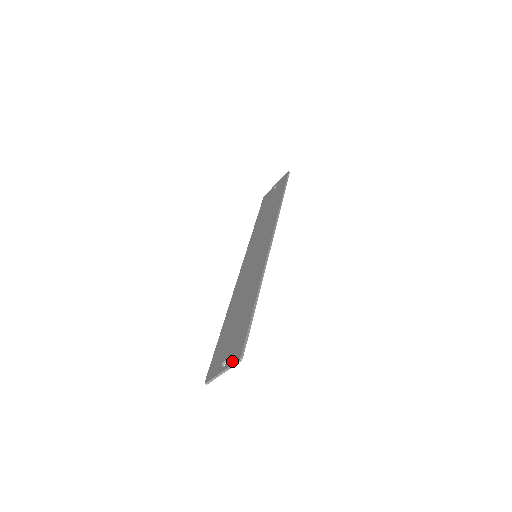
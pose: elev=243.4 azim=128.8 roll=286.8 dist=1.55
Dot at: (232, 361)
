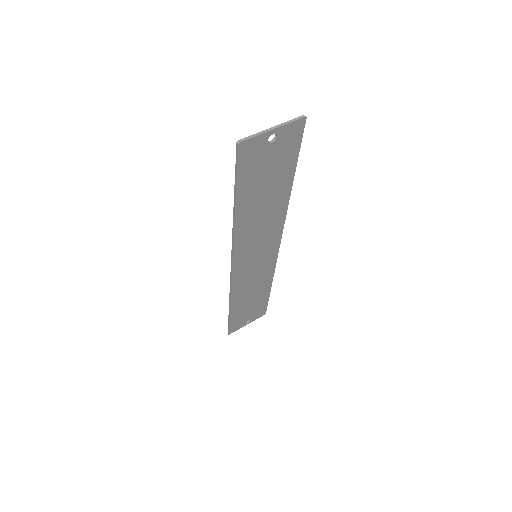
Dot at: (289, 124)
